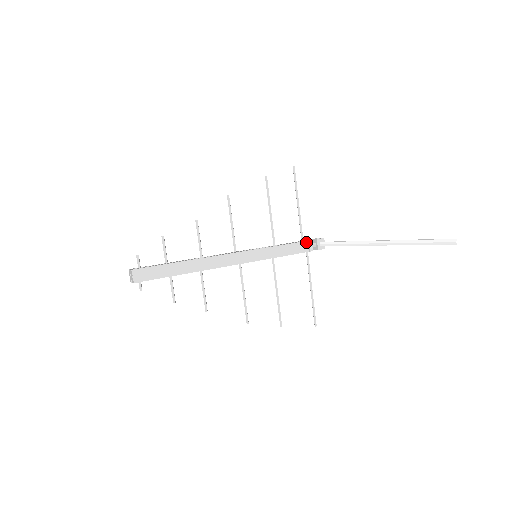
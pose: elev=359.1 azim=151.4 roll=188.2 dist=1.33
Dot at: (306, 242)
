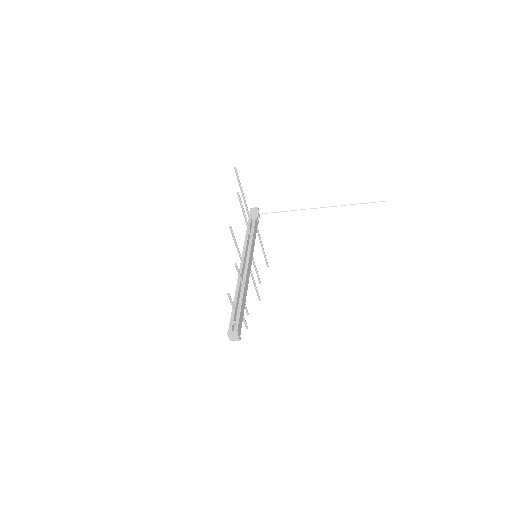
Dot at: (256, 219)
